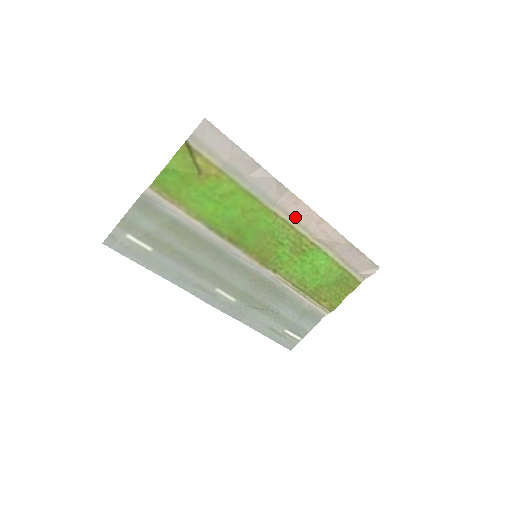
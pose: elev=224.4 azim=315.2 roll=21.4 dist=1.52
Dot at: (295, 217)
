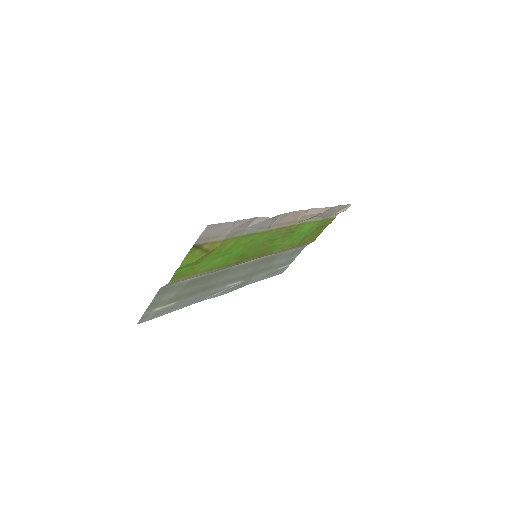
Dot at: (286, 222)
